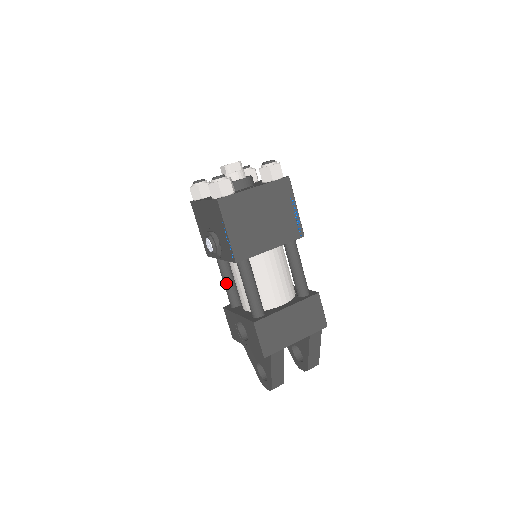
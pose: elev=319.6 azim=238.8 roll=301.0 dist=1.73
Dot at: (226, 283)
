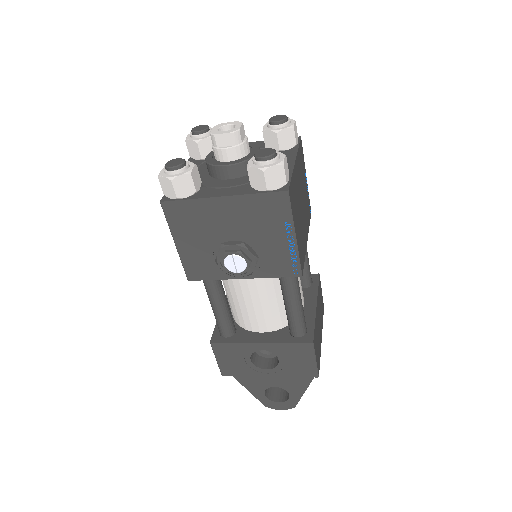
Dot at: (222, 308)
